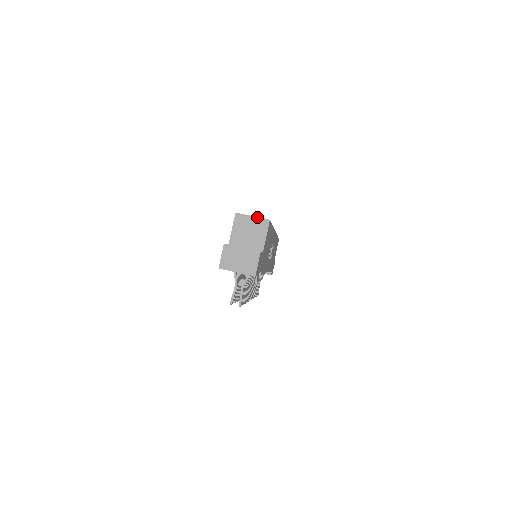
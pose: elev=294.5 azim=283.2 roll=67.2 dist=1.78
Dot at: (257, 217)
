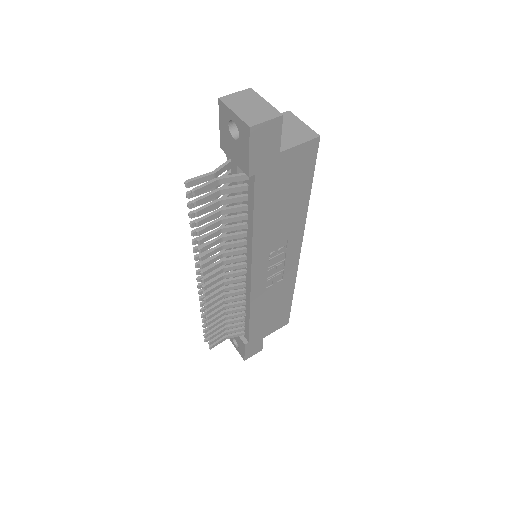
Dot at: (308, 126)
